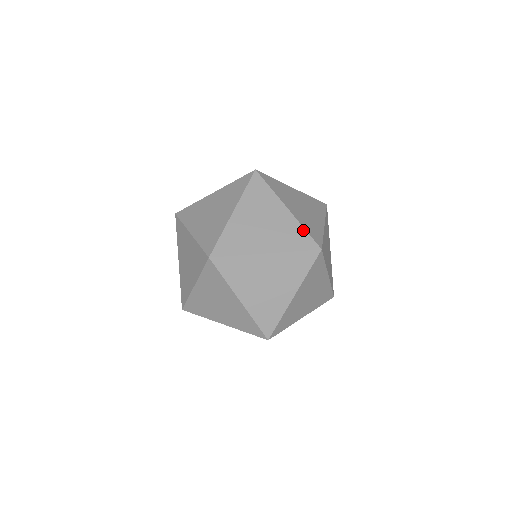
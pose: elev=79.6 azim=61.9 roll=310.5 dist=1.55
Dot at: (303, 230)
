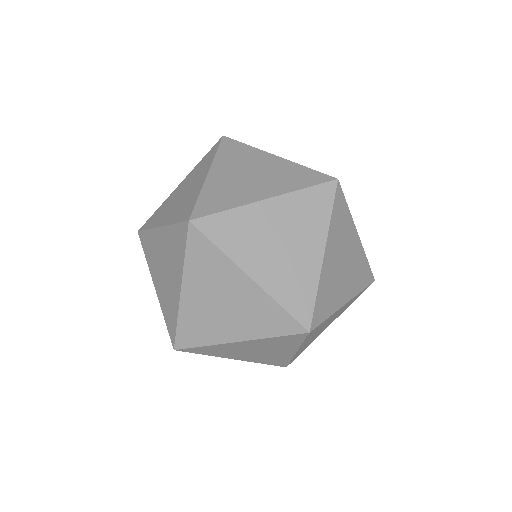
Dot at: (305, 168)
